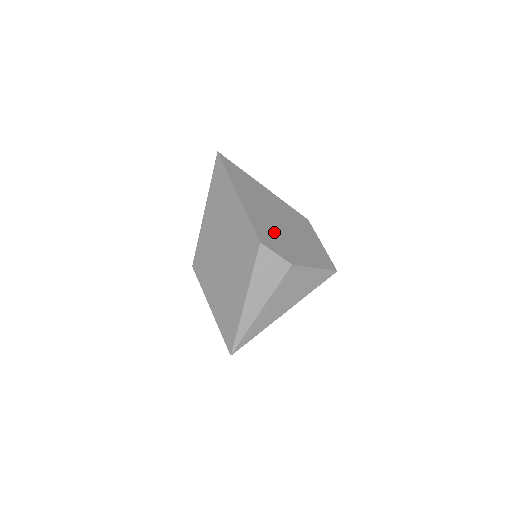
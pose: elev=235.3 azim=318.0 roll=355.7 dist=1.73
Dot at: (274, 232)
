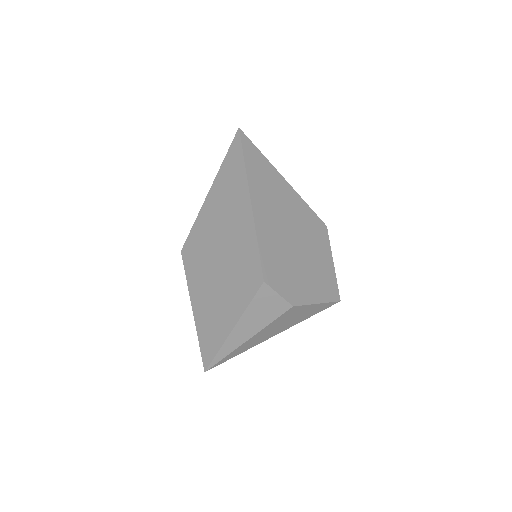
Dot at: (283, 259)
